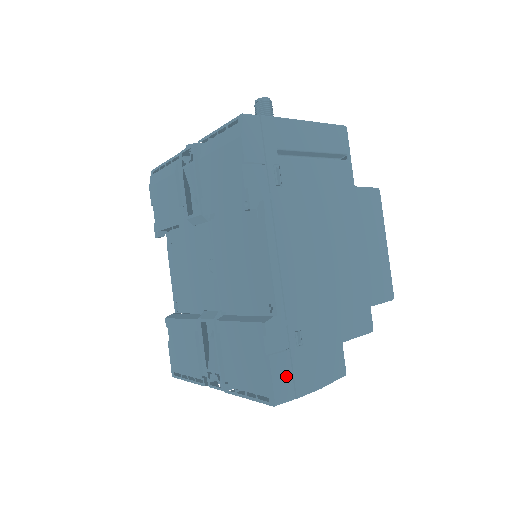
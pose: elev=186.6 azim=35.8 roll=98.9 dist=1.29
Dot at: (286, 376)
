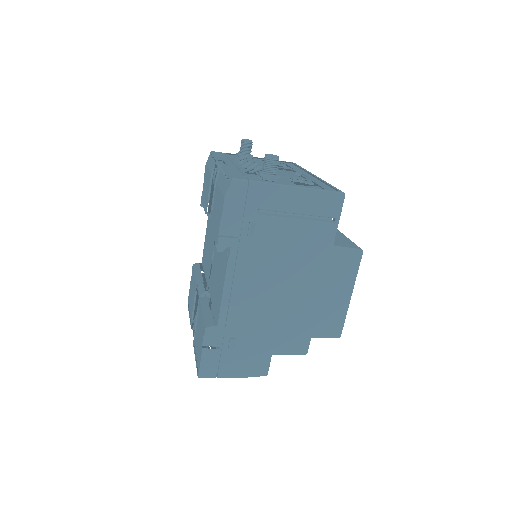
Dot at: (213, 363)
